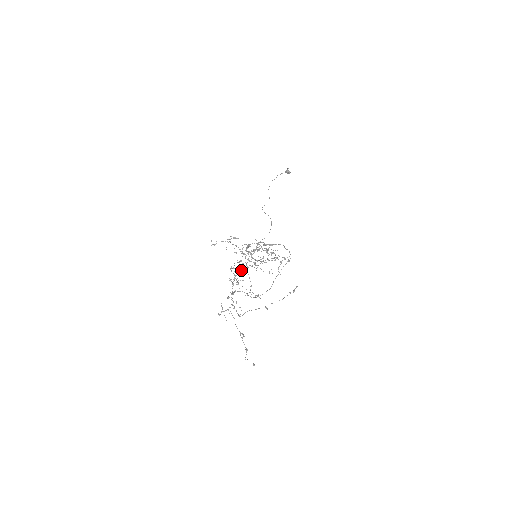
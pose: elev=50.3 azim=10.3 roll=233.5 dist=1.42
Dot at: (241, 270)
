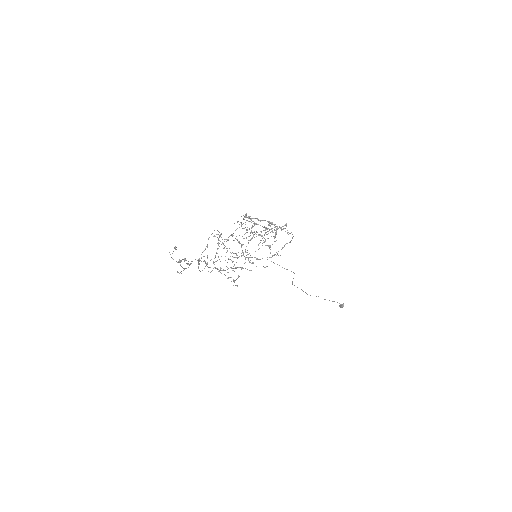
Dot at: (232, 268)
